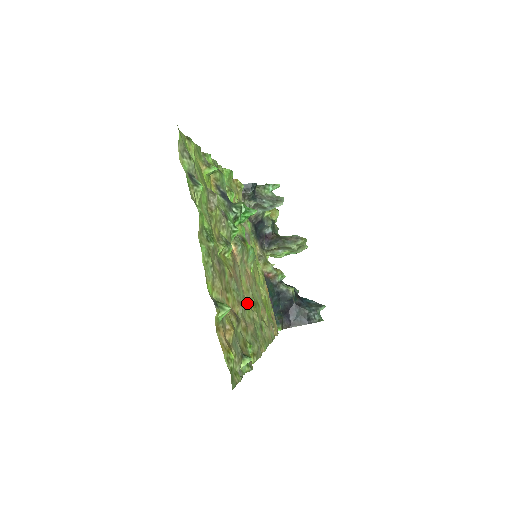
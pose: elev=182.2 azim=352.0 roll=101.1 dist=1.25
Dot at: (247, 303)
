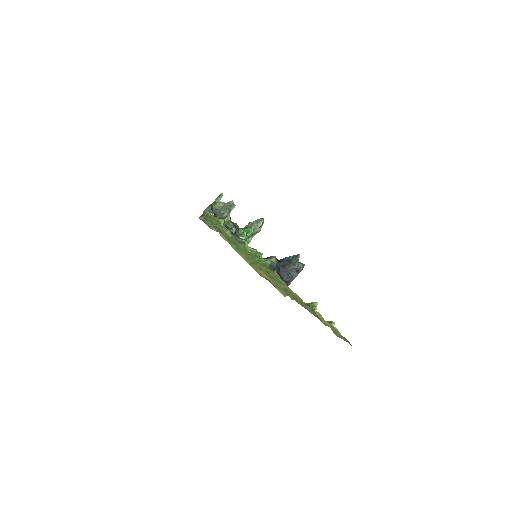
Dot at: occluded
